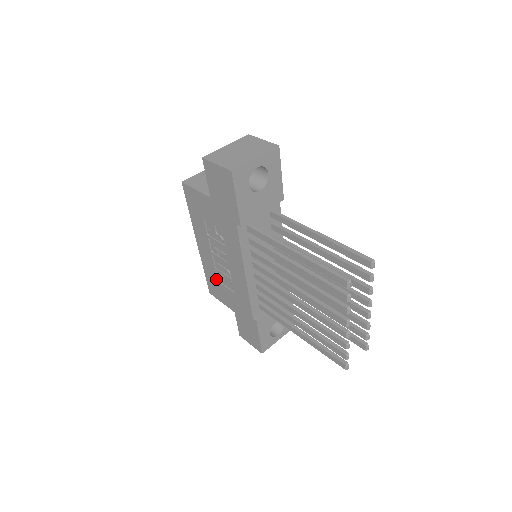
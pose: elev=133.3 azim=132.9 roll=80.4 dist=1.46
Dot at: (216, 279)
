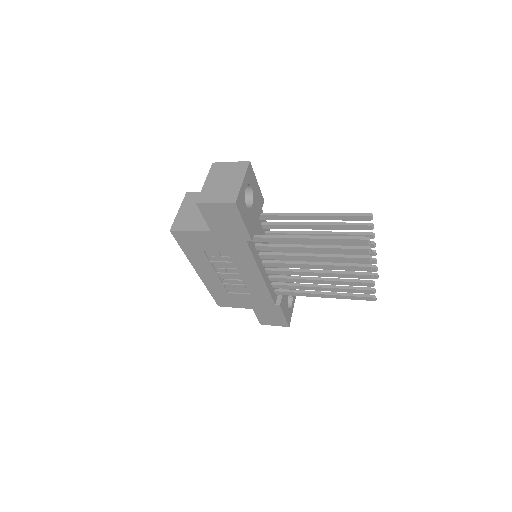
Dot at: (226, 292)
